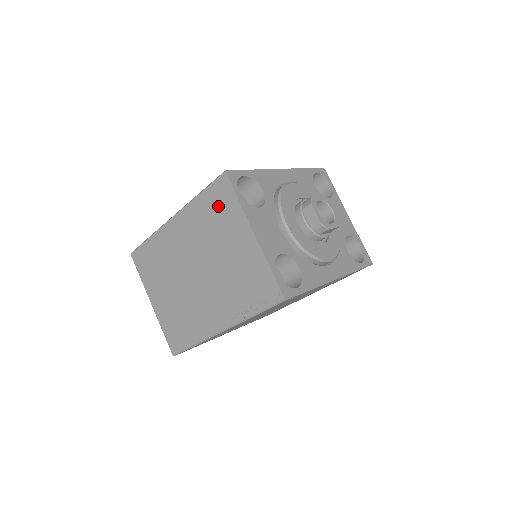
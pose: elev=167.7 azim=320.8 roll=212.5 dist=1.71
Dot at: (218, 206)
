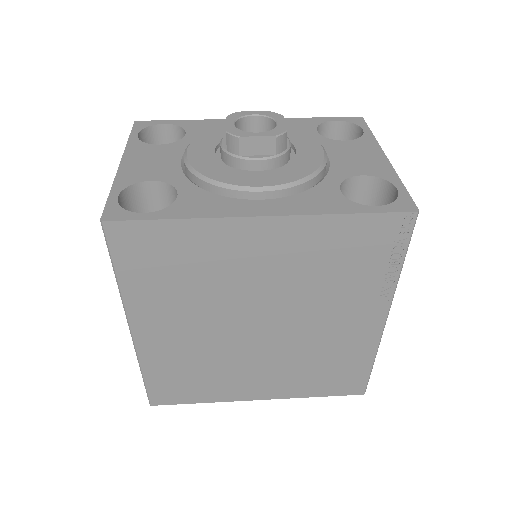
Dot at: occluded
